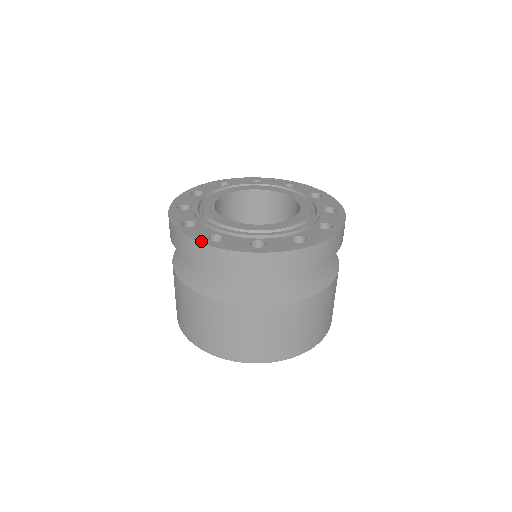
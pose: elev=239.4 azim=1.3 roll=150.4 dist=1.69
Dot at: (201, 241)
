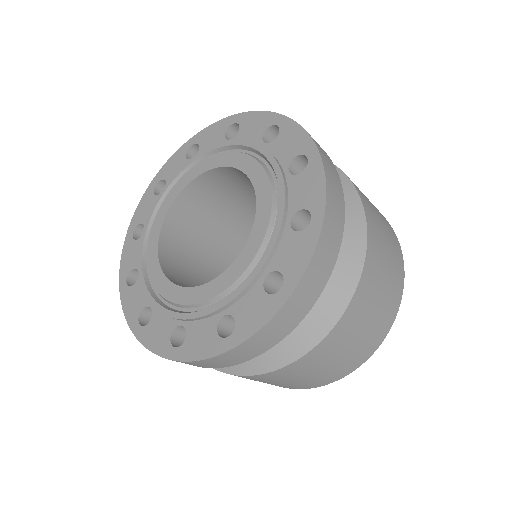
Dot at: (219, 351)
